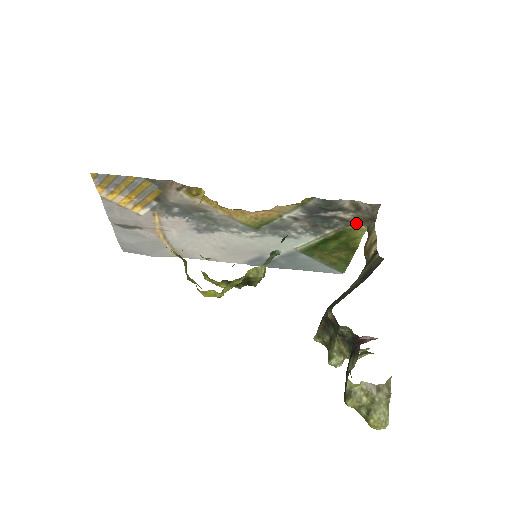
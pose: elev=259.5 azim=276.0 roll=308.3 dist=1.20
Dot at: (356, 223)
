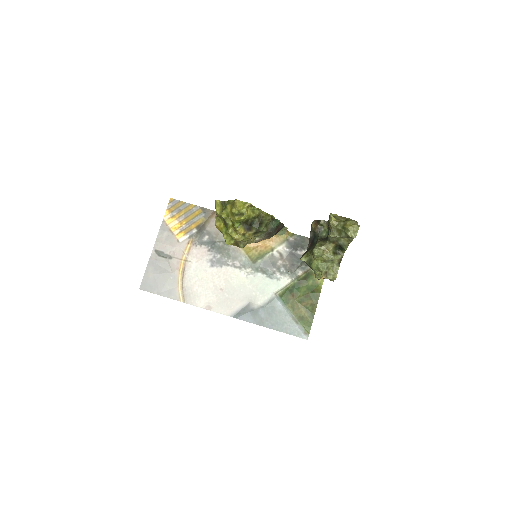
Dot at: occluded
